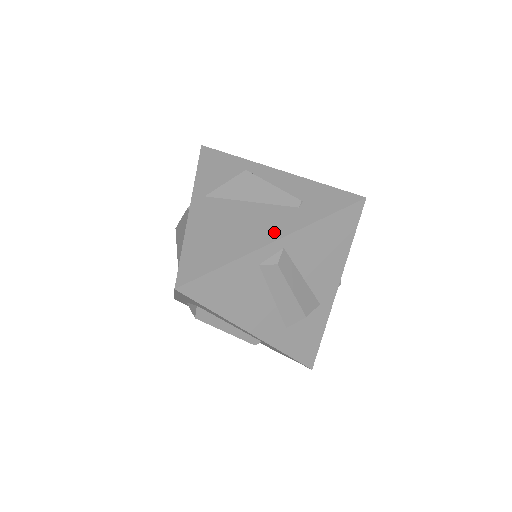
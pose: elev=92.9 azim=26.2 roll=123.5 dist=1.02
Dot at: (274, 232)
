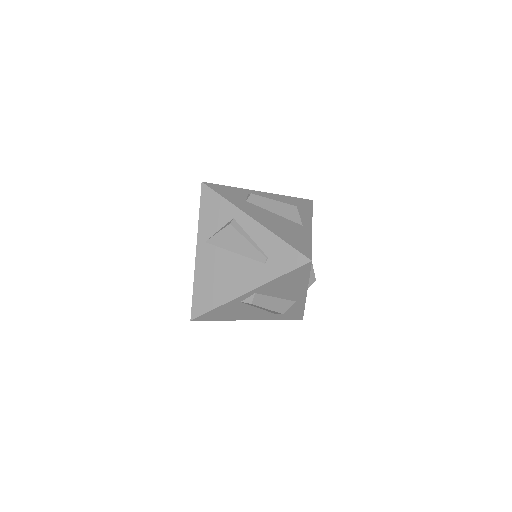
Dot at: (247, 285)
